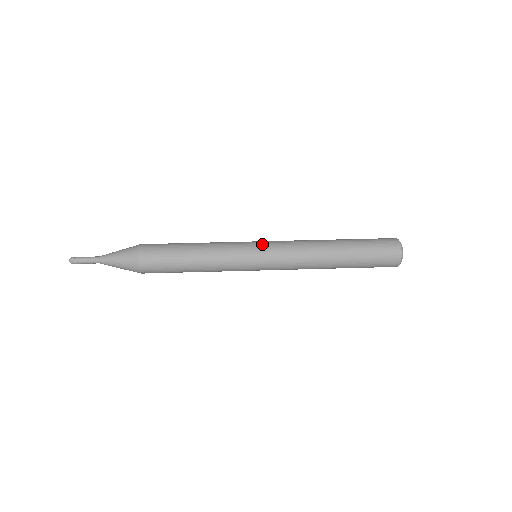
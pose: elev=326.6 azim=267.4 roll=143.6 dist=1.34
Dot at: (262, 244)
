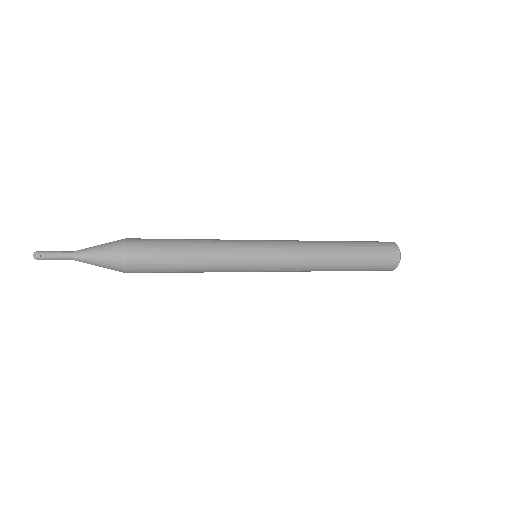
Dot at: occluded
